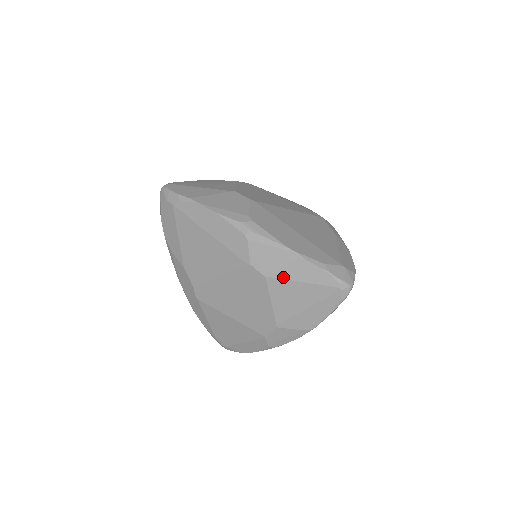
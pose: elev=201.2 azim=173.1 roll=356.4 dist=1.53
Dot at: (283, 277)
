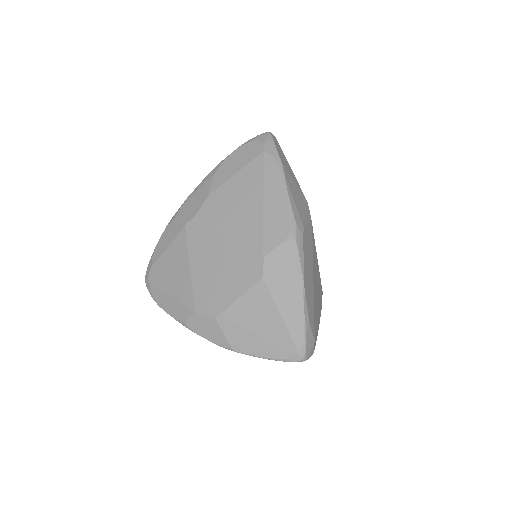
Dot at: (273, 294)
